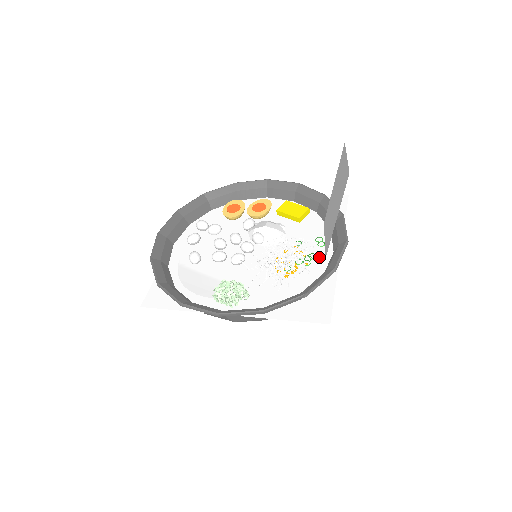
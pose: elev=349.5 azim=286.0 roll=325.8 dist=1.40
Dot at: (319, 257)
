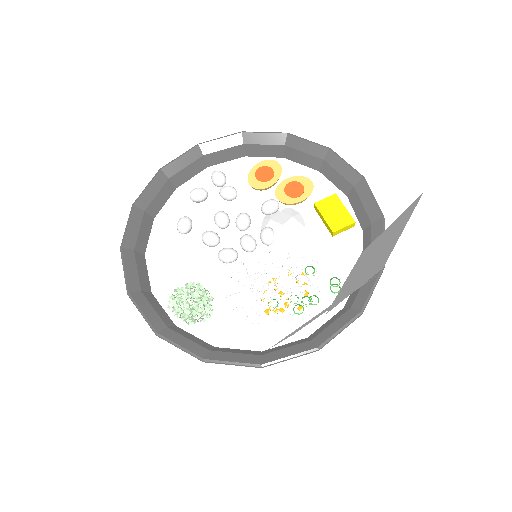
Dot at: occluded
